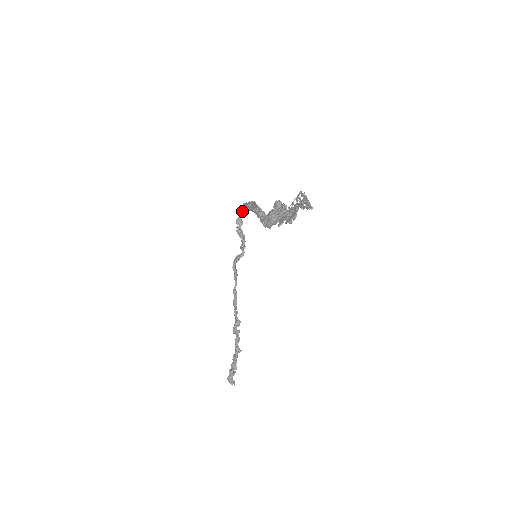
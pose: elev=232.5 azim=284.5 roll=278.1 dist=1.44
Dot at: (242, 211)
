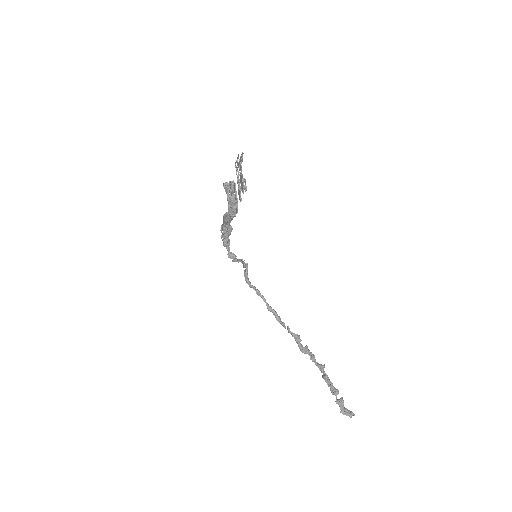
Dot at: (225, 243)
